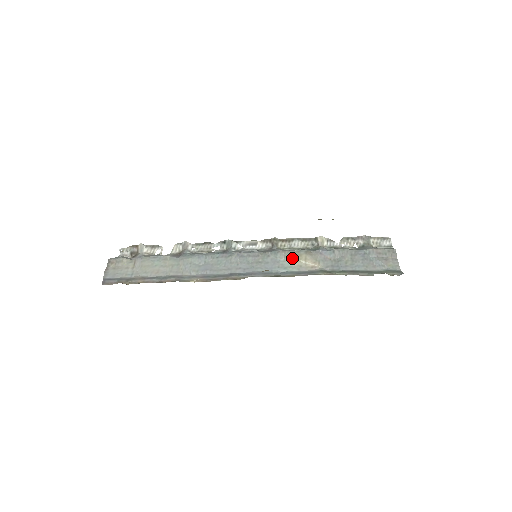
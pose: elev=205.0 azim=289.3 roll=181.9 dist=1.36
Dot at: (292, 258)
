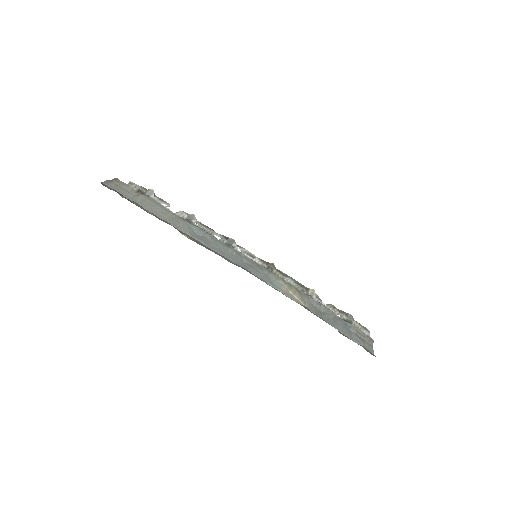
Dot at: (283, 284)
